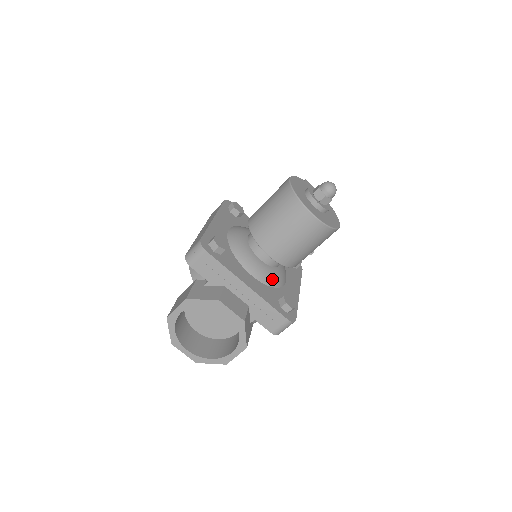
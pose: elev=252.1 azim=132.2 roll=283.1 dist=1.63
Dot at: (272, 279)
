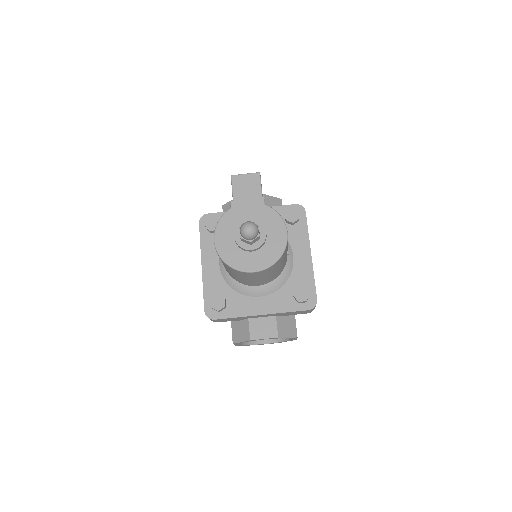
Dot at: (277, 282)
